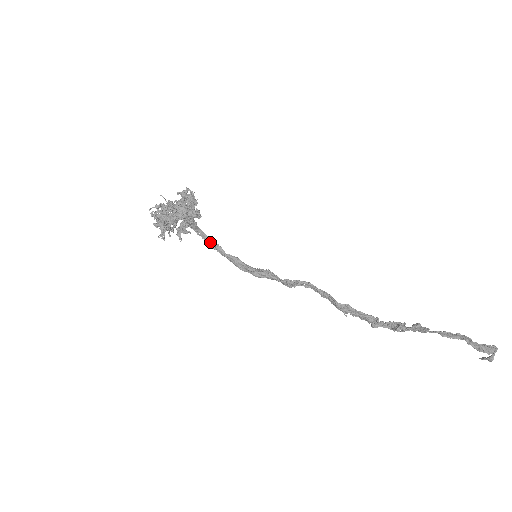
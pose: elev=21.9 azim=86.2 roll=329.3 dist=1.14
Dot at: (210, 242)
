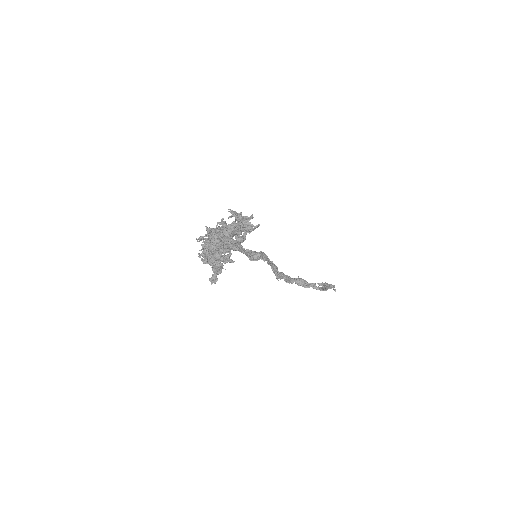
Dot at: occluded
